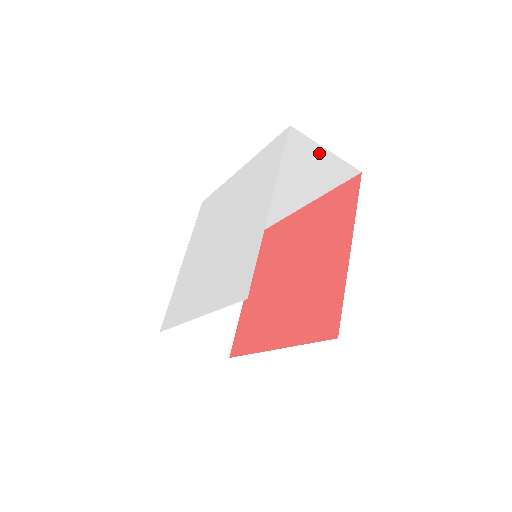
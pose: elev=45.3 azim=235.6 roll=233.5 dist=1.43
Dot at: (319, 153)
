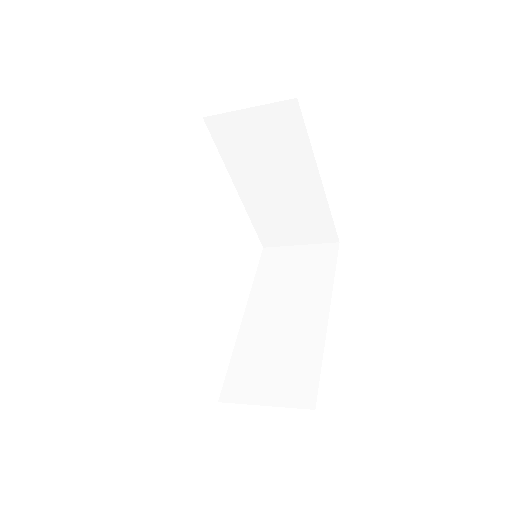
Dot at: occluded
